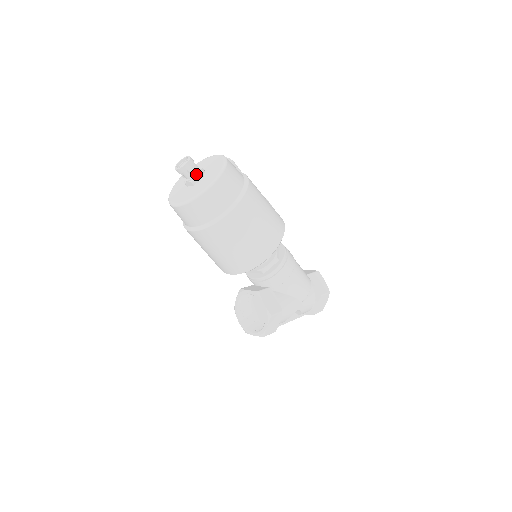
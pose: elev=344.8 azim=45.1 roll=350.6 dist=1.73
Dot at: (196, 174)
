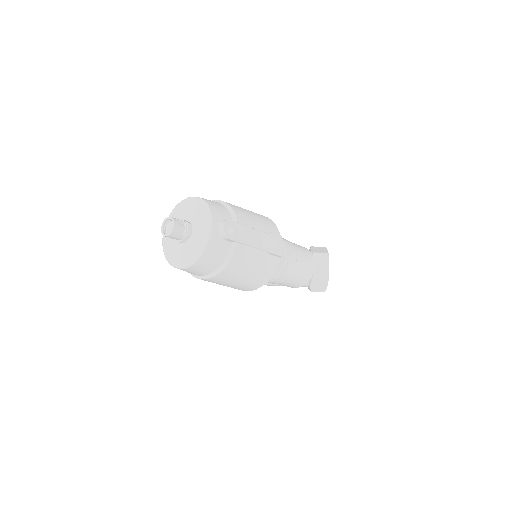
Dot at: (177, 239)
